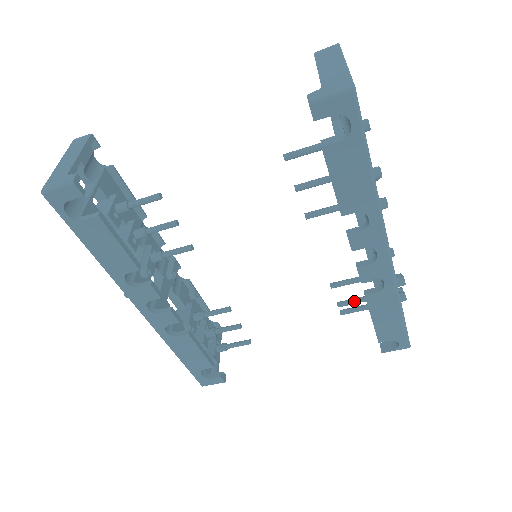
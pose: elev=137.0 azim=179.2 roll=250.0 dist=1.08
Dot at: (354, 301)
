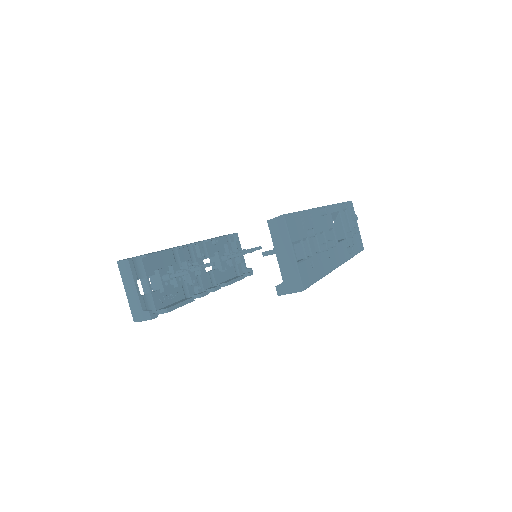
Dot at: occluded
